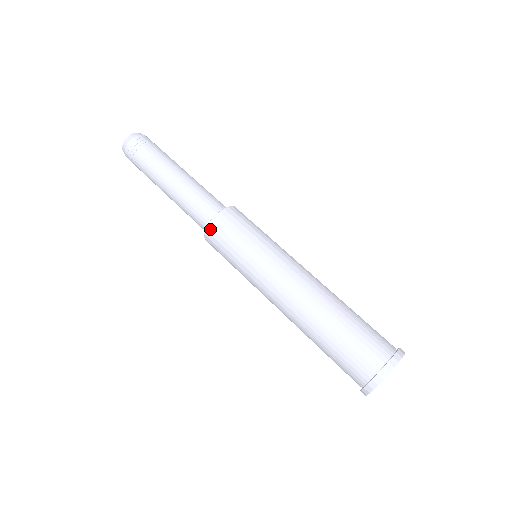
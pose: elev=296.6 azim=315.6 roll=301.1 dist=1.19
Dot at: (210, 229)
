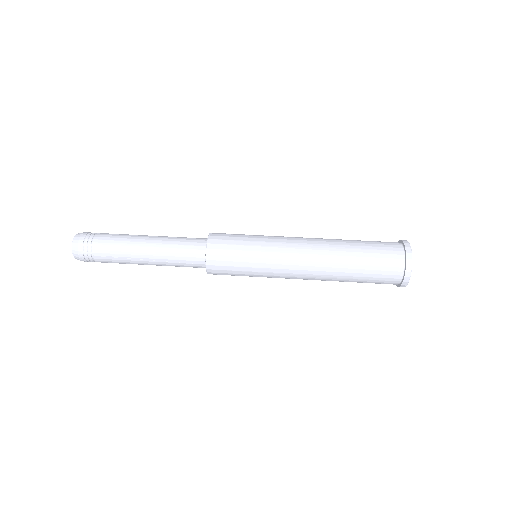
Dot at: (211, 273)
